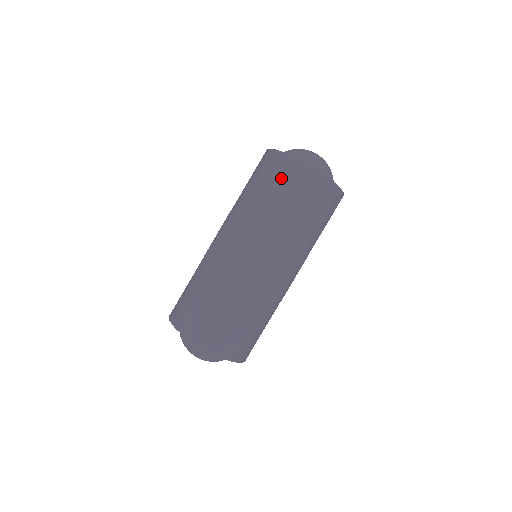
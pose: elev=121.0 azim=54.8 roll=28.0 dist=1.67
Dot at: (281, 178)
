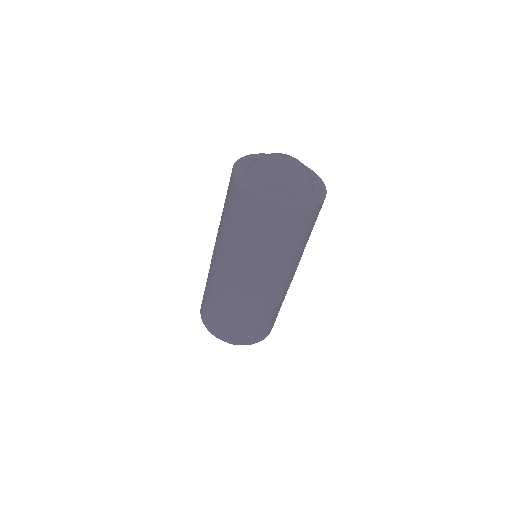
Dot at: (241, 213)
